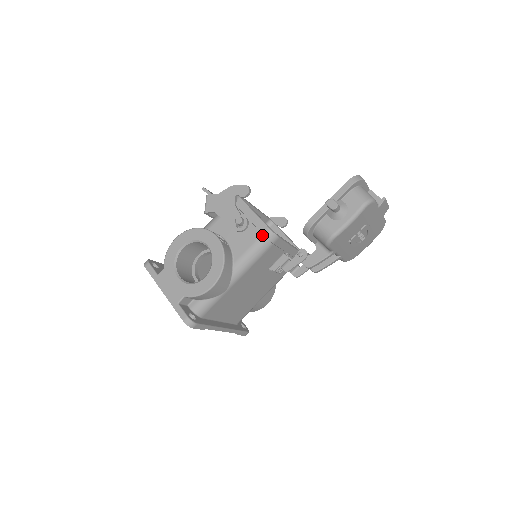
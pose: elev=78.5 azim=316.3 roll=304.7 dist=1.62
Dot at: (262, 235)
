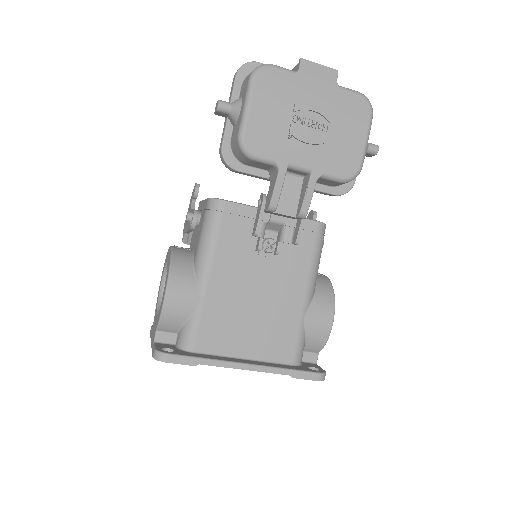
Dot at: (205, 211)
